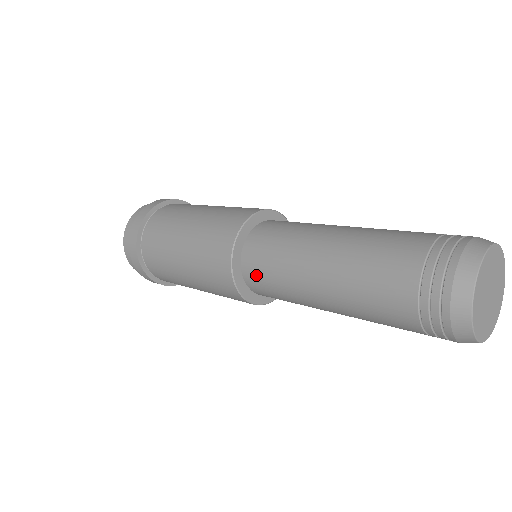
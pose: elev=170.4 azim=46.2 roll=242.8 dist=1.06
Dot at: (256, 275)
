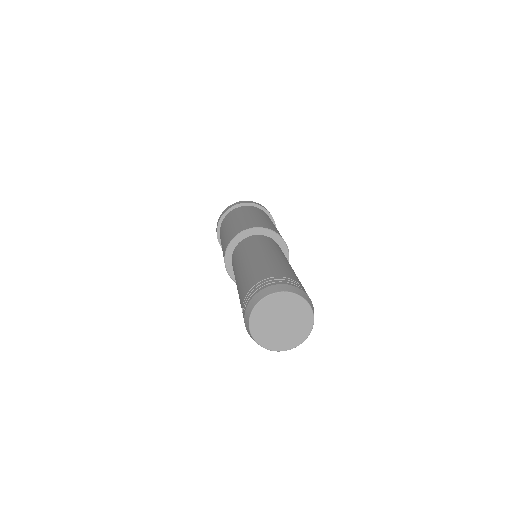
Dot at: occluded
